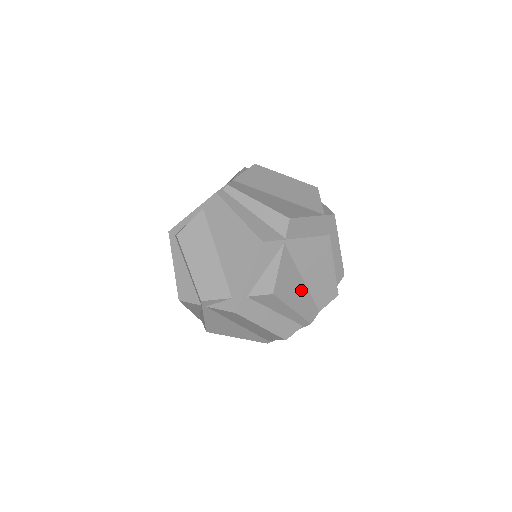
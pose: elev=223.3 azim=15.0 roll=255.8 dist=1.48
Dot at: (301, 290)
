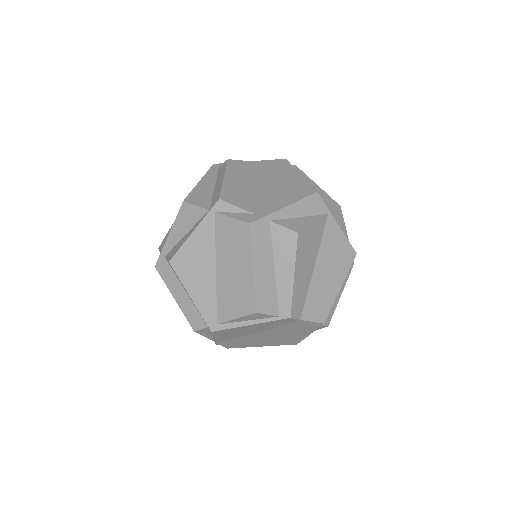
Dot at: (308, 272)
